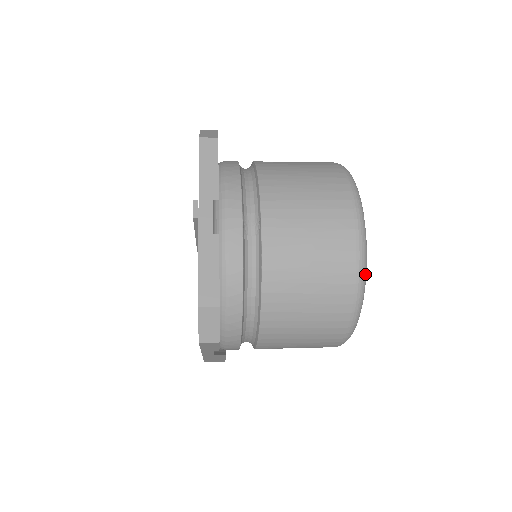
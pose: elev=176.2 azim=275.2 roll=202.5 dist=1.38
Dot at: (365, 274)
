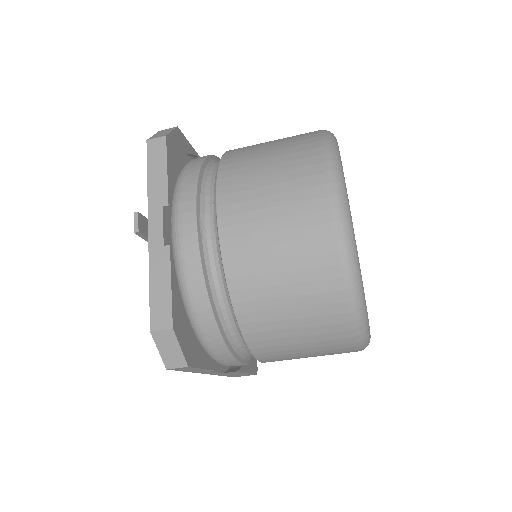
Dot at: (355, 263)
